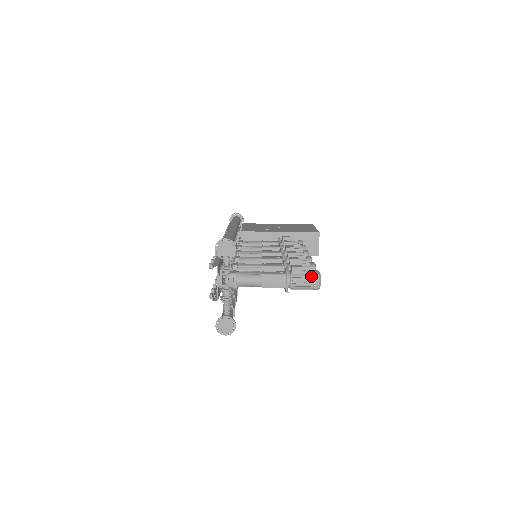
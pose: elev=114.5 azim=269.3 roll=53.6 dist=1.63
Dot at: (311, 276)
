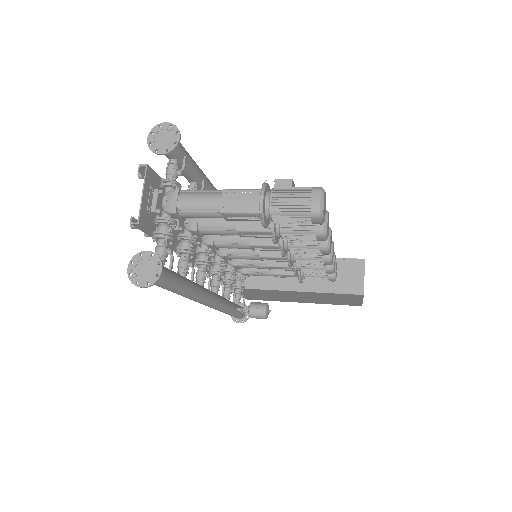
Dot at: (306, 190)
